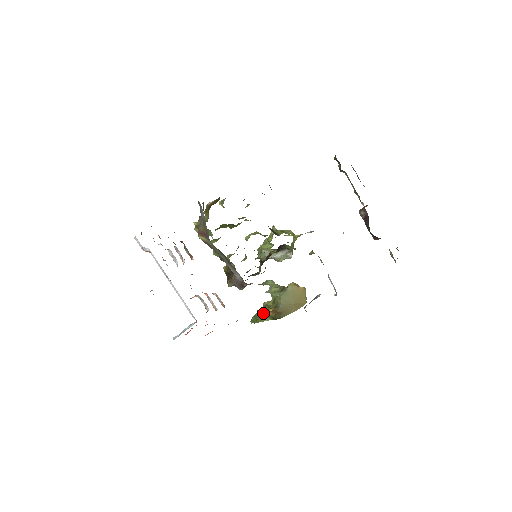
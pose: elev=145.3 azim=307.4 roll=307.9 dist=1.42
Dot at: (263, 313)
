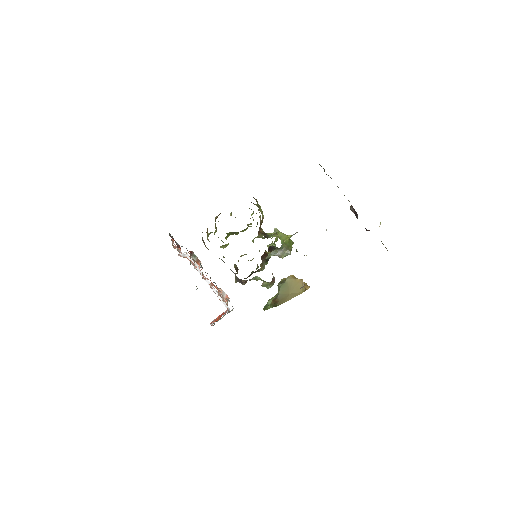
Dot at: occluded
